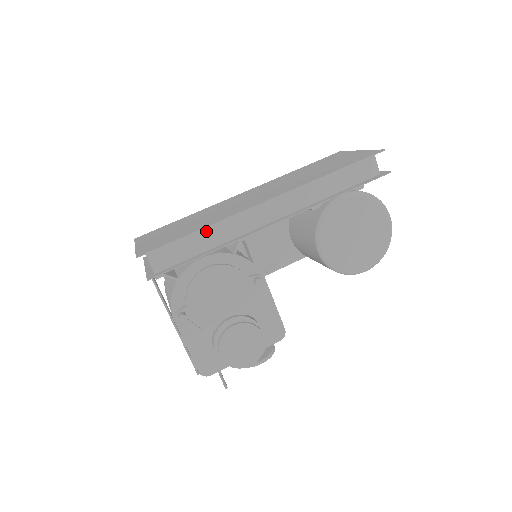
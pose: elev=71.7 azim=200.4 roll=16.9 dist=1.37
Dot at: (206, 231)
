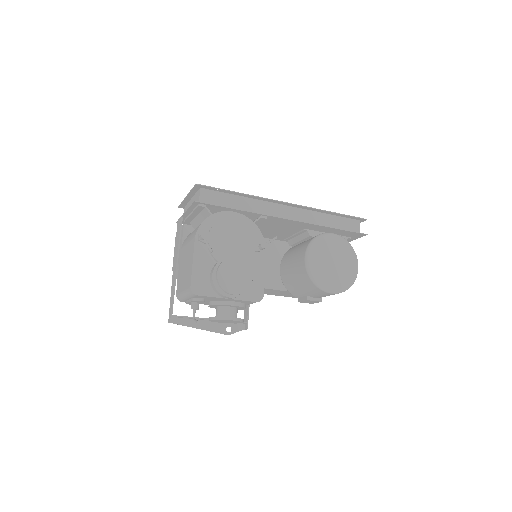
Dot at: (243, 199)
